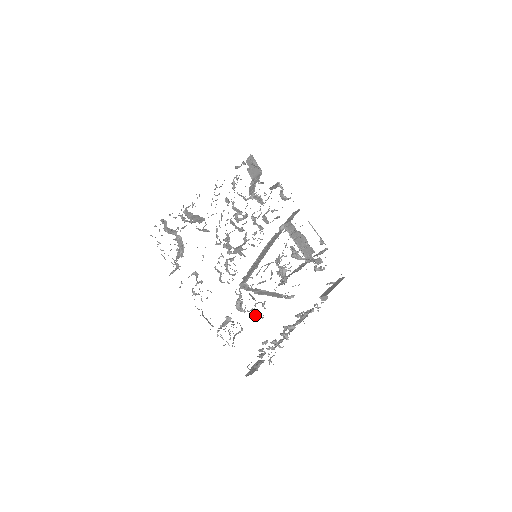
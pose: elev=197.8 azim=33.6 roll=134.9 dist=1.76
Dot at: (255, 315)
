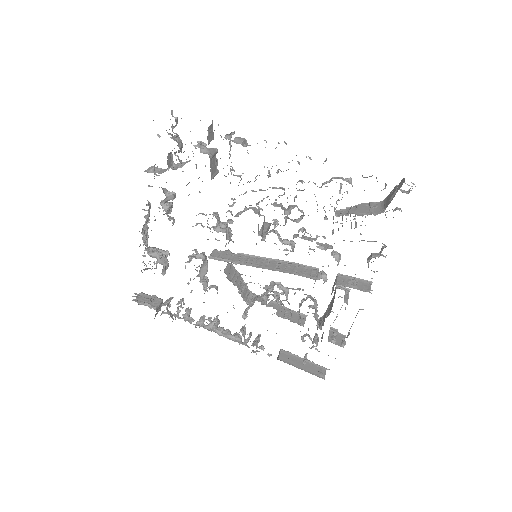
Dot at: (188, 282)
